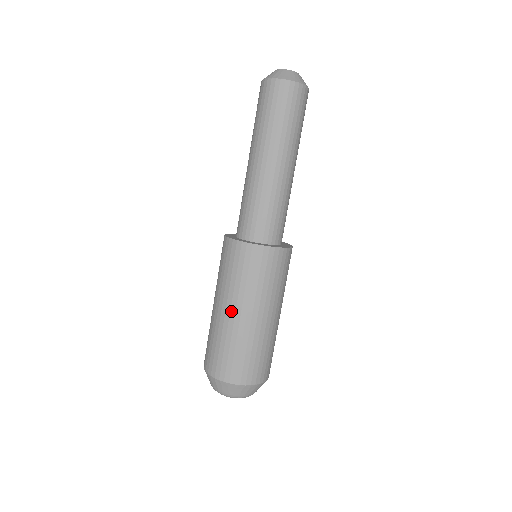
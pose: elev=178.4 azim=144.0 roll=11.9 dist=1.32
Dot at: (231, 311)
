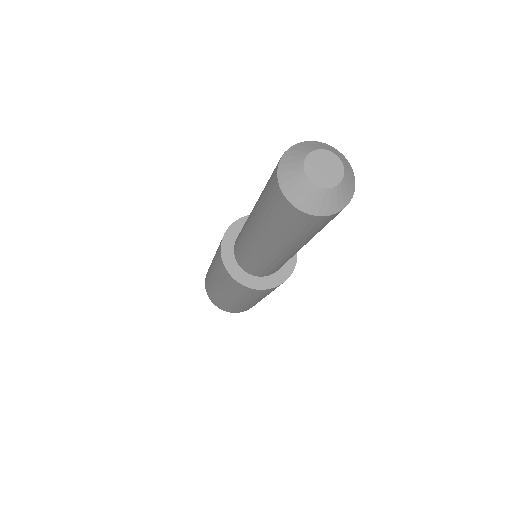
Dot at: (220, 290)
